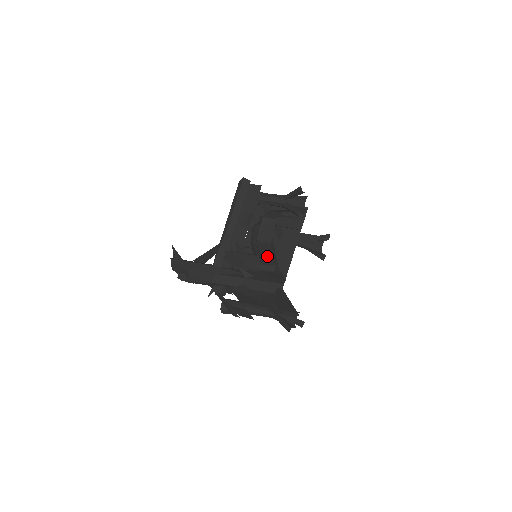
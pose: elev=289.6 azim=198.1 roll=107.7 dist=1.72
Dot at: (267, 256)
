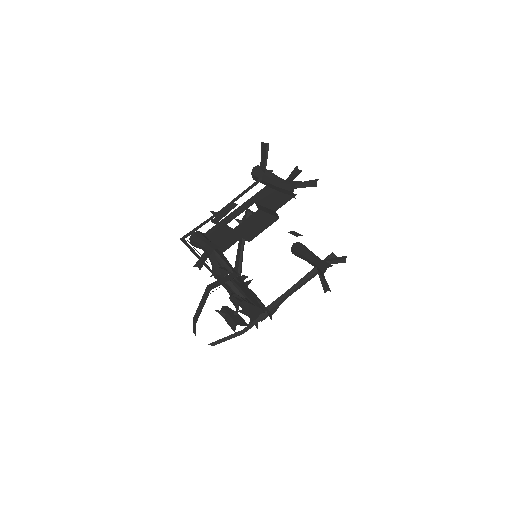
Dot at: occluded
